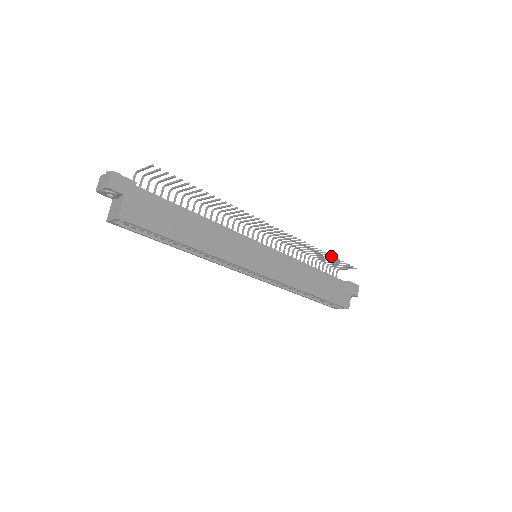
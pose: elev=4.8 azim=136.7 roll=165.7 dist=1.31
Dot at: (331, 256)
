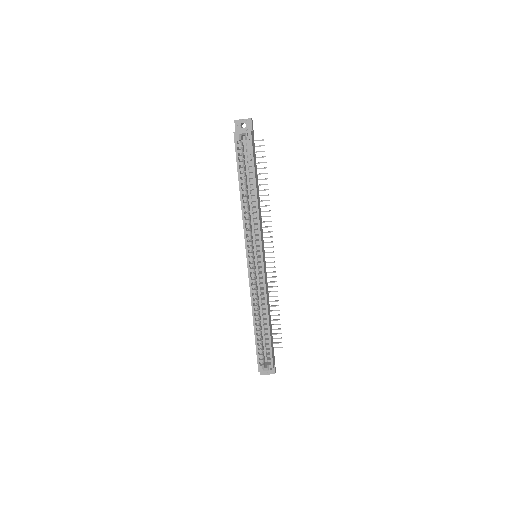
Dot at: (279, 314)
